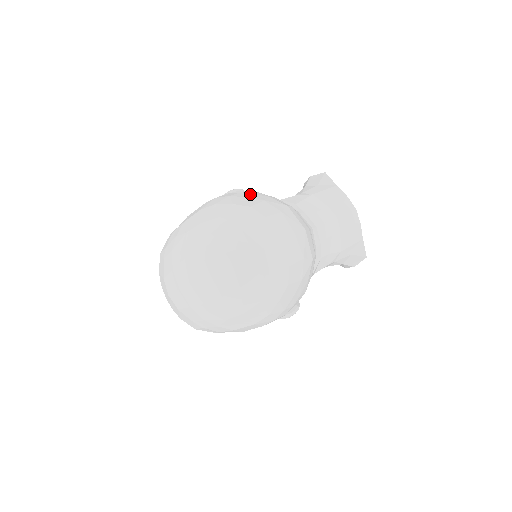
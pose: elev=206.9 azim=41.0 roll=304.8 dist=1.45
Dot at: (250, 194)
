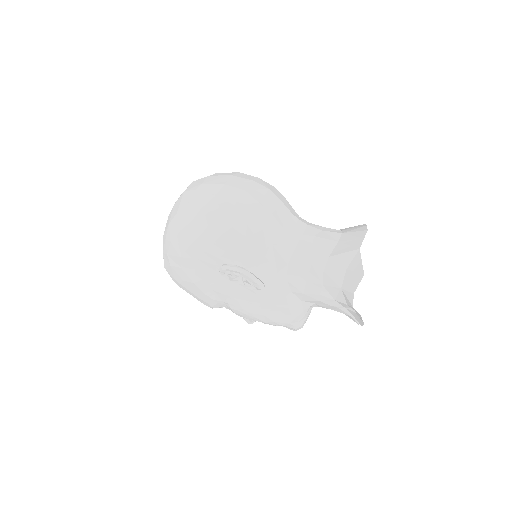
Dot at: occluded
